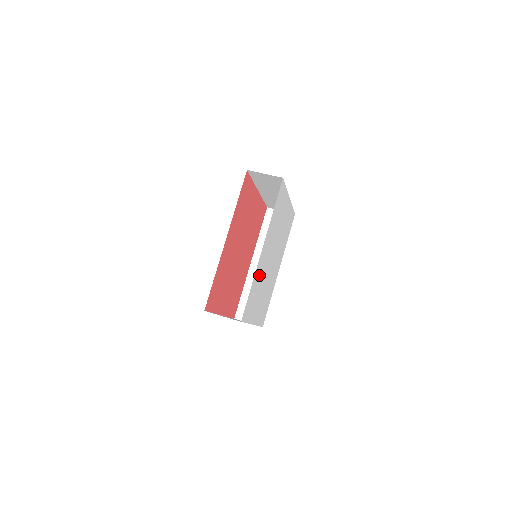
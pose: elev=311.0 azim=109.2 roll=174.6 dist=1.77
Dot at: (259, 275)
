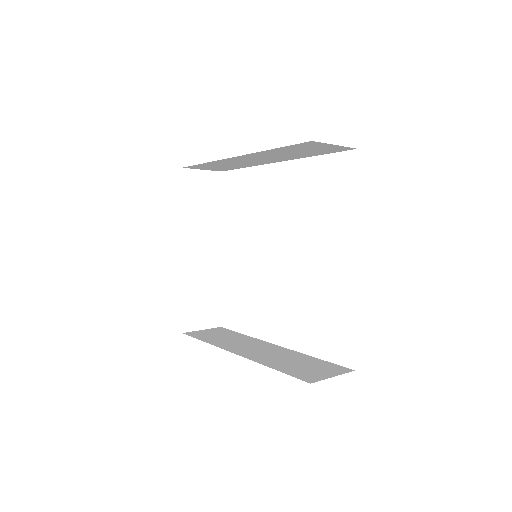
Dot at: occluded
